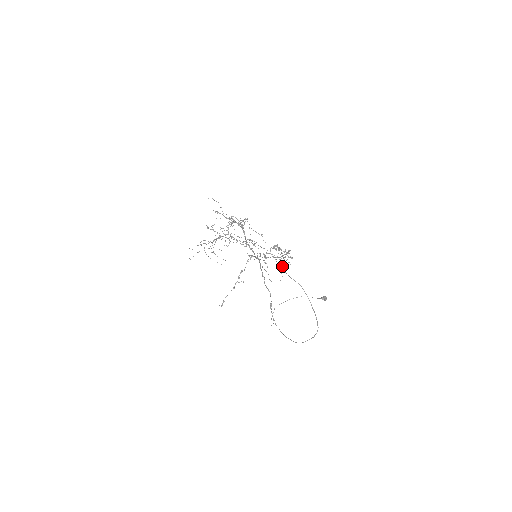
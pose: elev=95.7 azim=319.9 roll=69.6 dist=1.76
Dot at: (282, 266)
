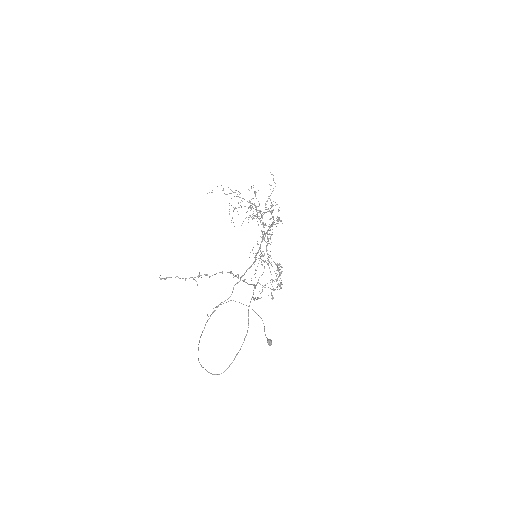
Dot at: occluded
